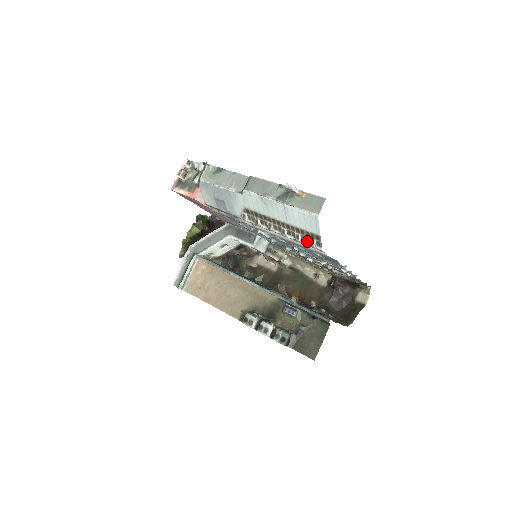
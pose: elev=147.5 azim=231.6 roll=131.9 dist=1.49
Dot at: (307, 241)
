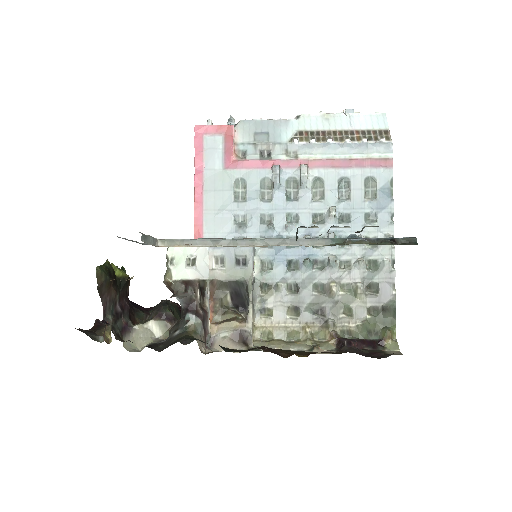
Dot at: (374, 140)
